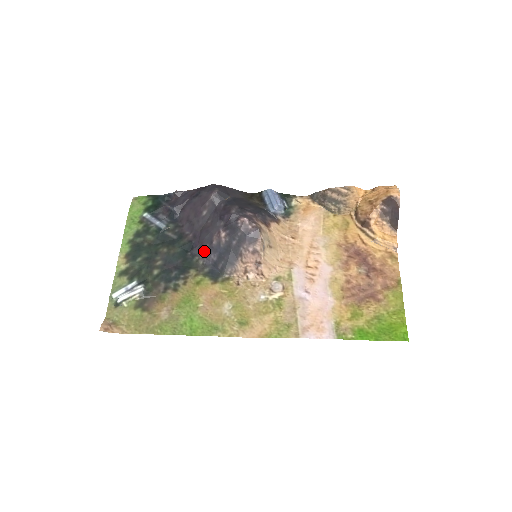
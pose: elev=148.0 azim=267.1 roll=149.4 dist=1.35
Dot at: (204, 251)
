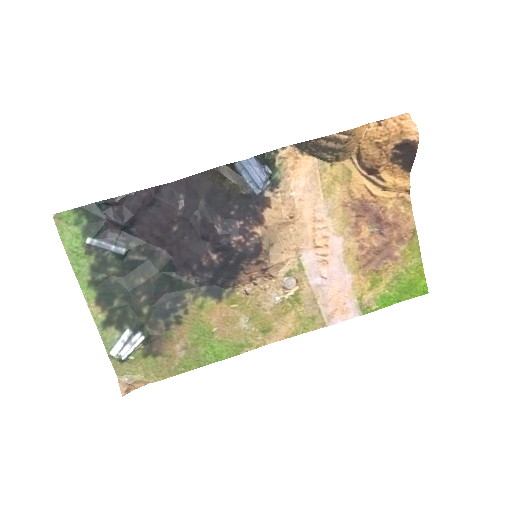
Dot at: (193, 270)
